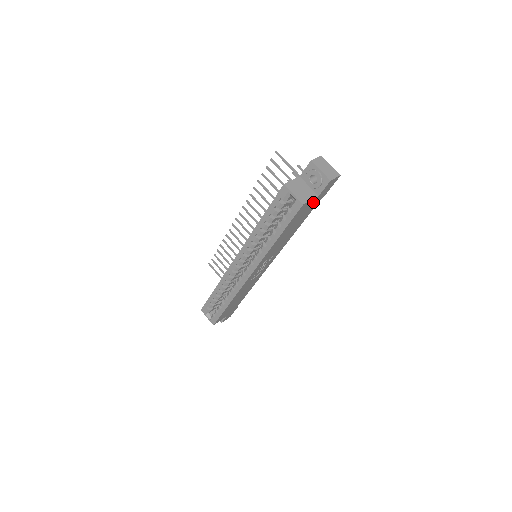
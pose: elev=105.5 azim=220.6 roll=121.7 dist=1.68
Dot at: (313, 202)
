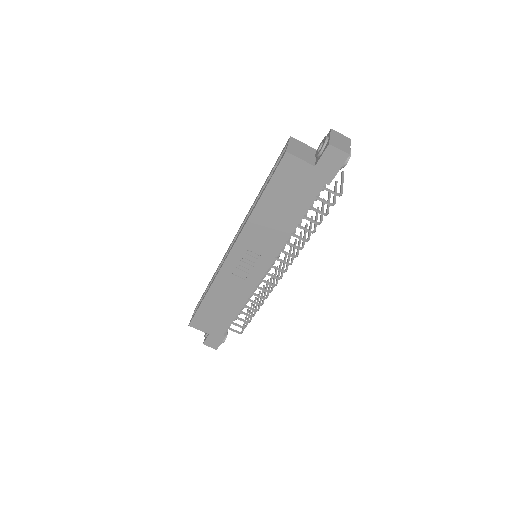
Dot at: (308, 174)
